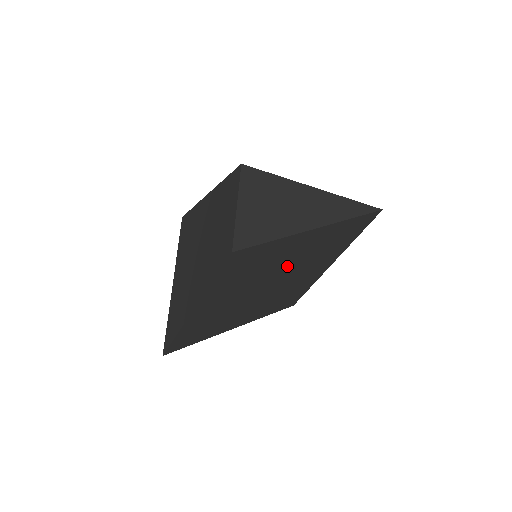
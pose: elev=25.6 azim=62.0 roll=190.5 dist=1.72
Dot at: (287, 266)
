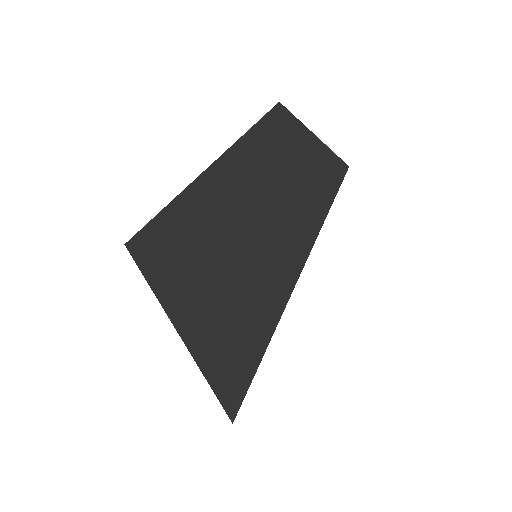
Dot at: occluded
